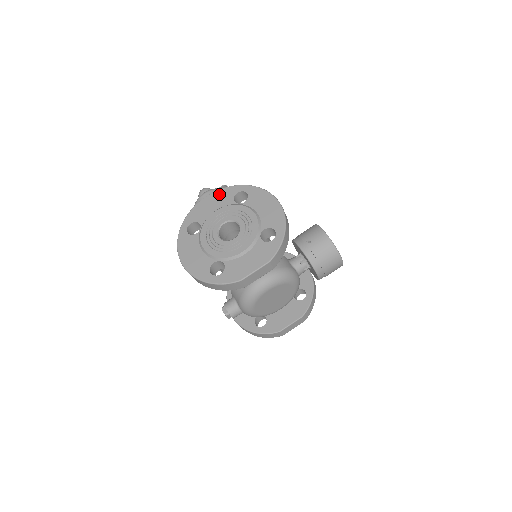
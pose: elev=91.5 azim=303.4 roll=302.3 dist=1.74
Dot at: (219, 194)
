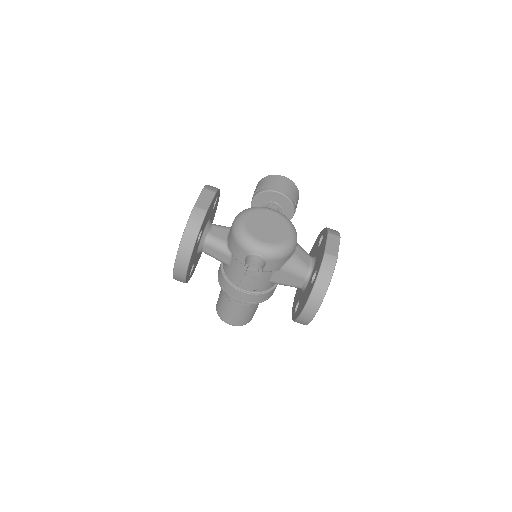
Dot at: occluded
